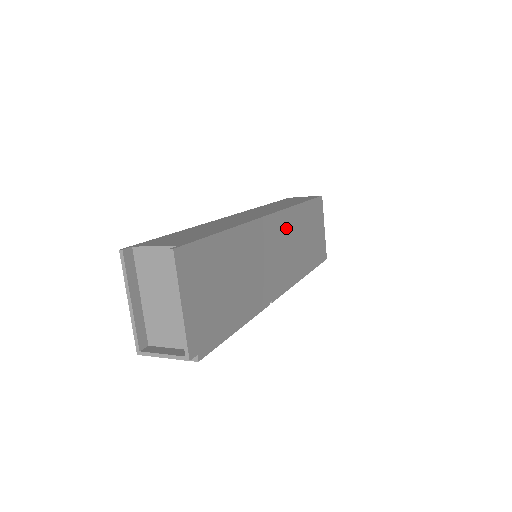
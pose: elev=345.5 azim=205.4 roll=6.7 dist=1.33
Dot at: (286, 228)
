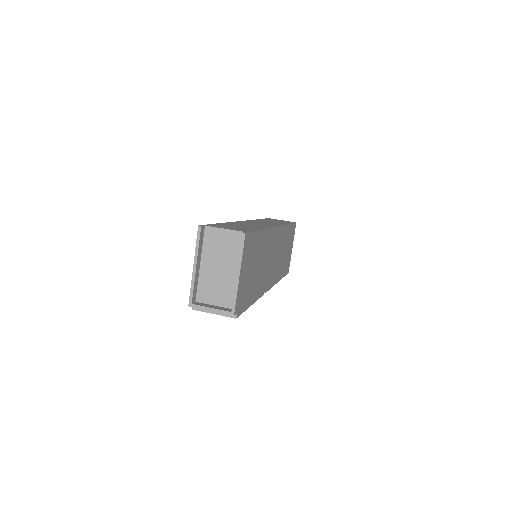
Dot at: (280, 240)
